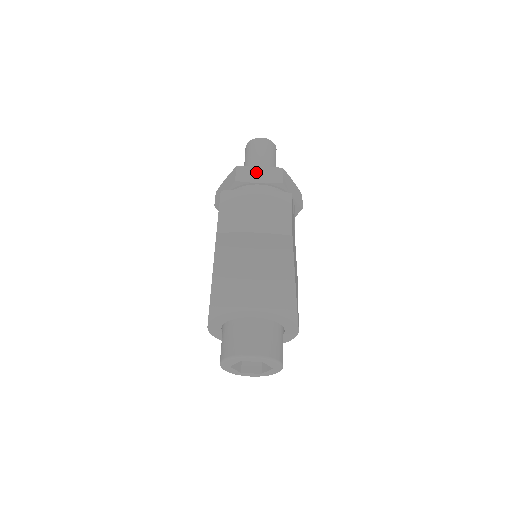
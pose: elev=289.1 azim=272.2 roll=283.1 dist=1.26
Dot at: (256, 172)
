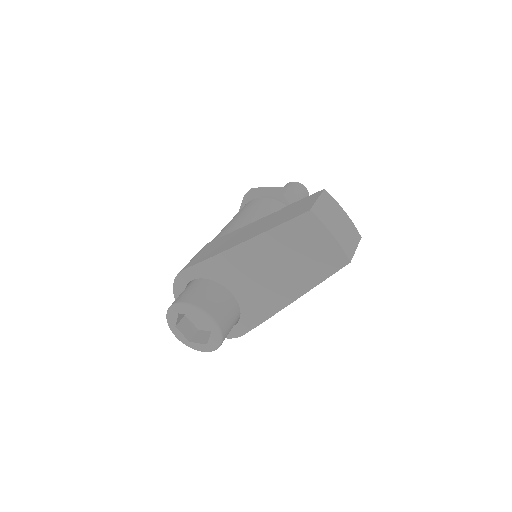
Dot at: occluded
